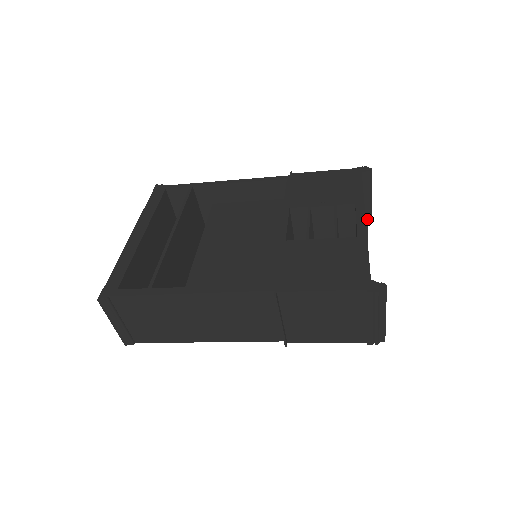
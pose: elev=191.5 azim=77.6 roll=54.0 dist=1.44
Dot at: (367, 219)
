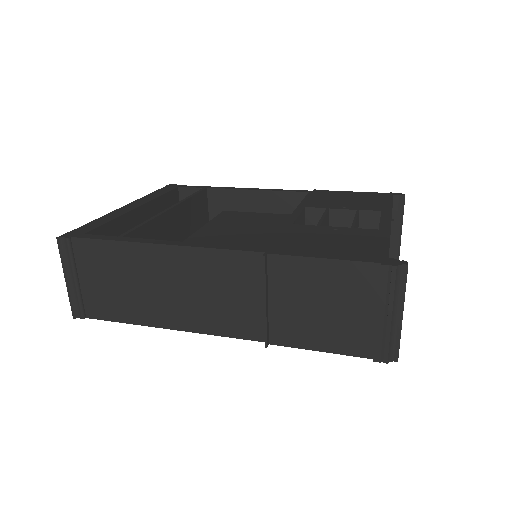
Dot at: (393, 220)
